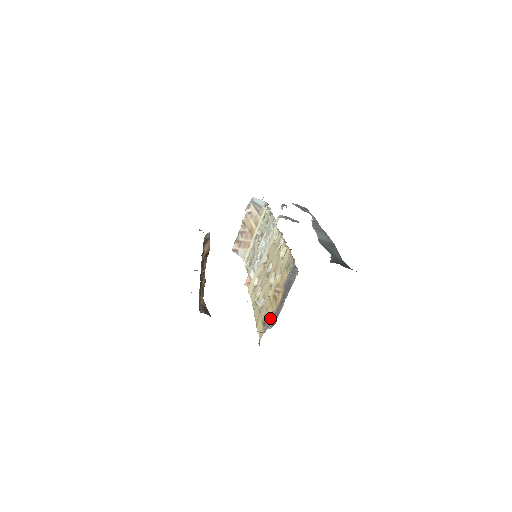
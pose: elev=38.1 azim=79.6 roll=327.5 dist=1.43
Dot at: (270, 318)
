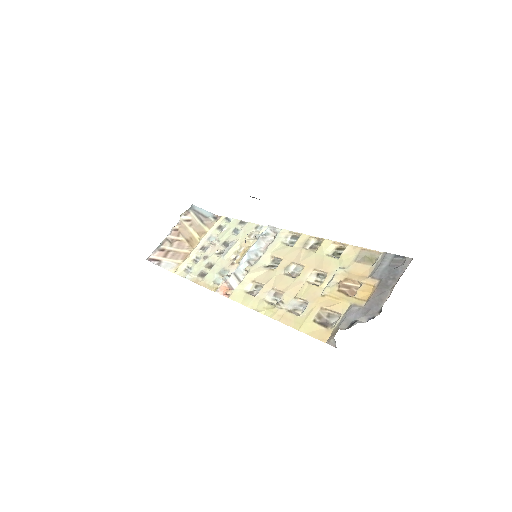
Dot at: (353, 312)
